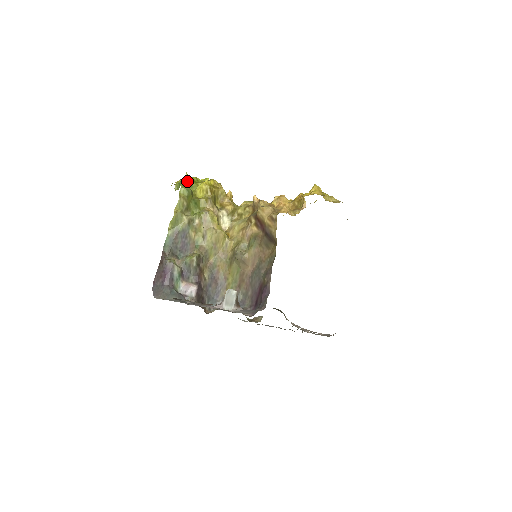
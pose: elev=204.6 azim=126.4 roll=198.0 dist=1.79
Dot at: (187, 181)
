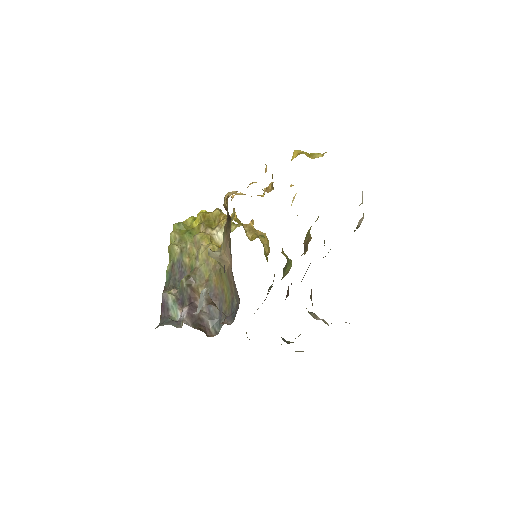
Dot at: (190, 221)
